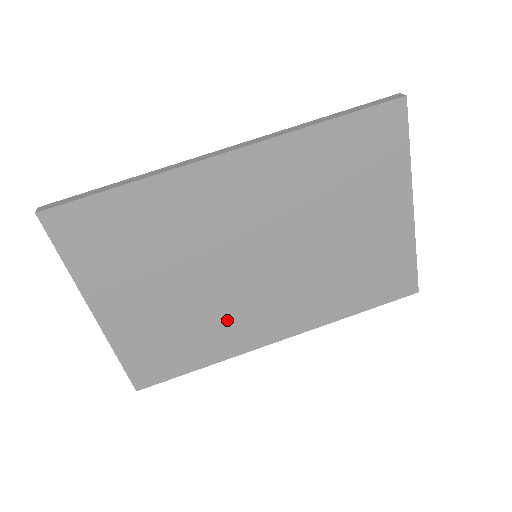
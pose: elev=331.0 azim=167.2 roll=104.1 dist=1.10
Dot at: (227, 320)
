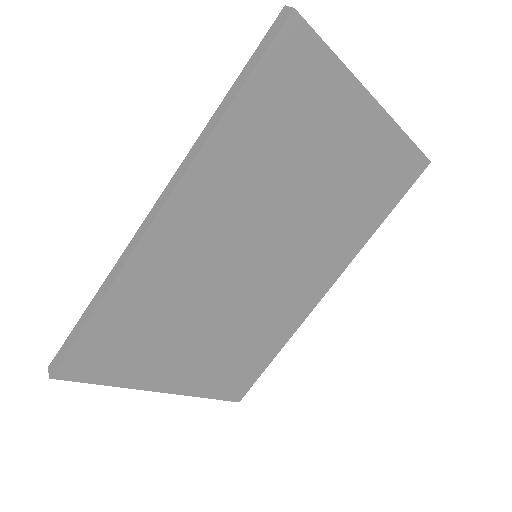
Dot at: (270, 314)
